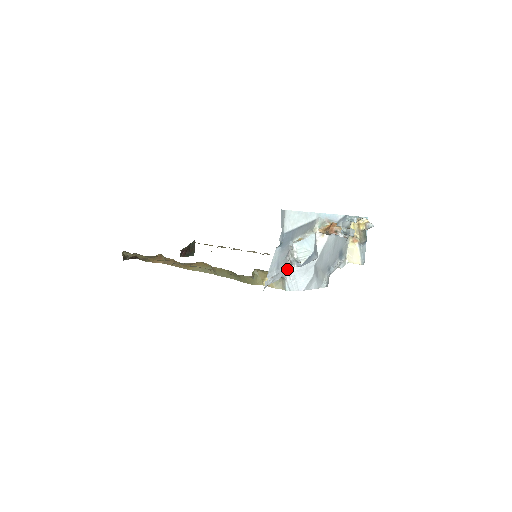
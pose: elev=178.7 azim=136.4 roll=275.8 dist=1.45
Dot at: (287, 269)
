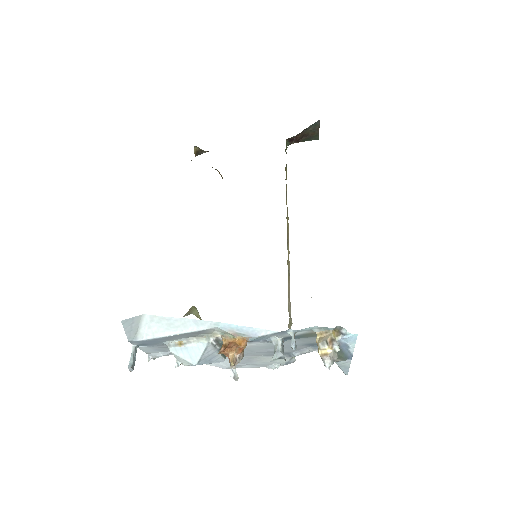
Dot at: occluded
